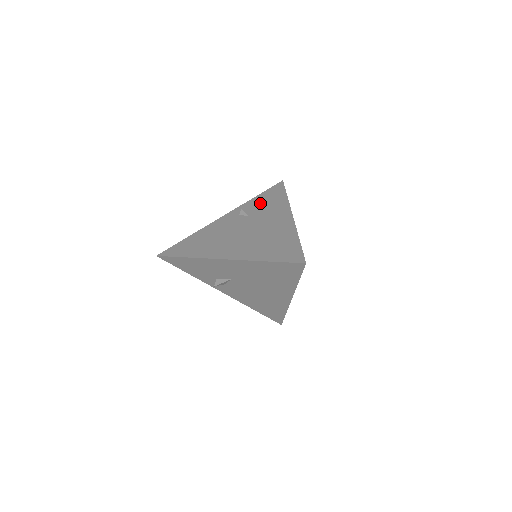
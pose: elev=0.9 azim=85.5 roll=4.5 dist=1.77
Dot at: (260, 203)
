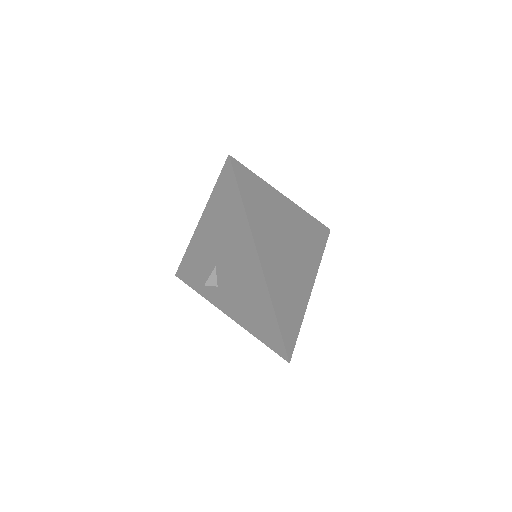
Dot at: occluded
